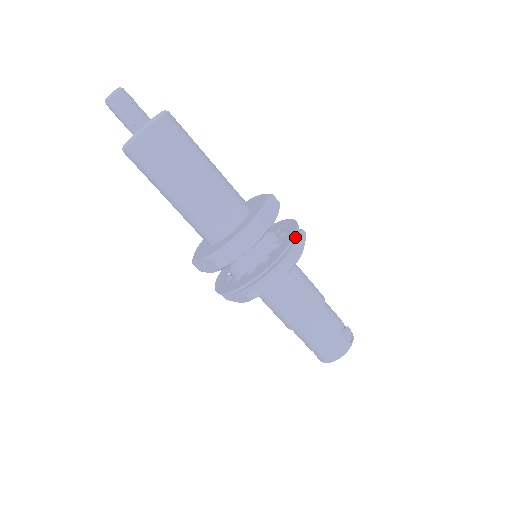
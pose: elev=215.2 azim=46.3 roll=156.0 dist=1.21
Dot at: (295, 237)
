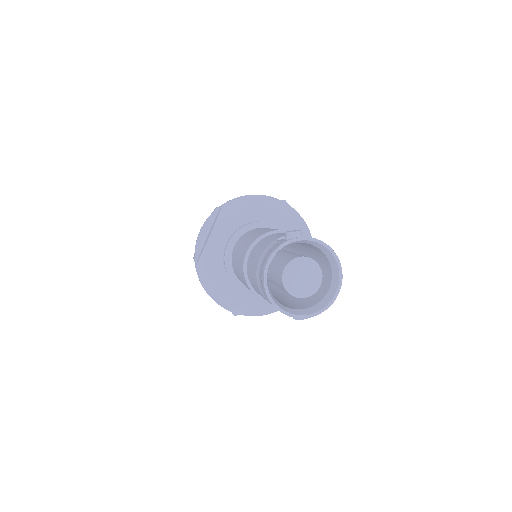
Dot at: (243, 196)
